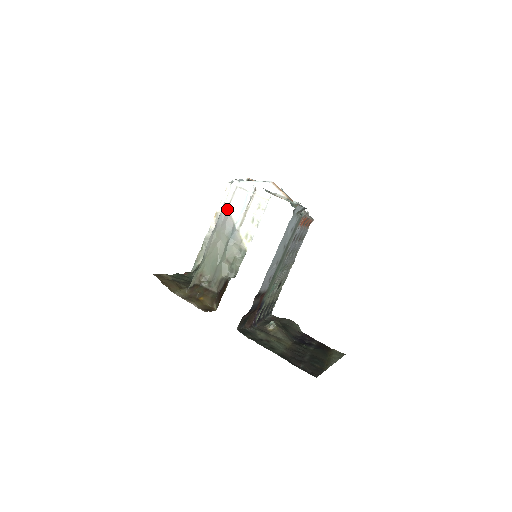
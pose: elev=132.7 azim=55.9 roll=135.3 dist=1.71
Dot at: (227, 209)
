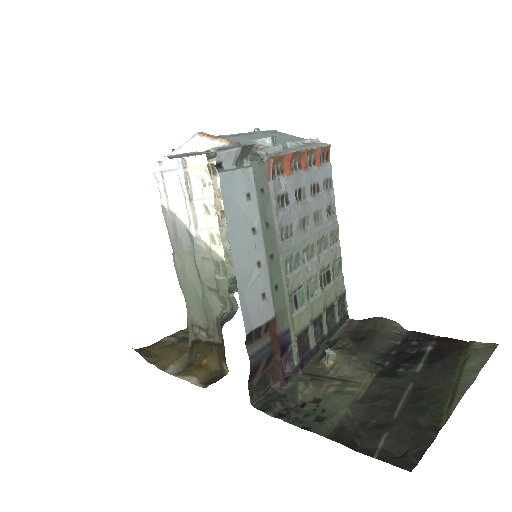
Dot at: (169, 213)
